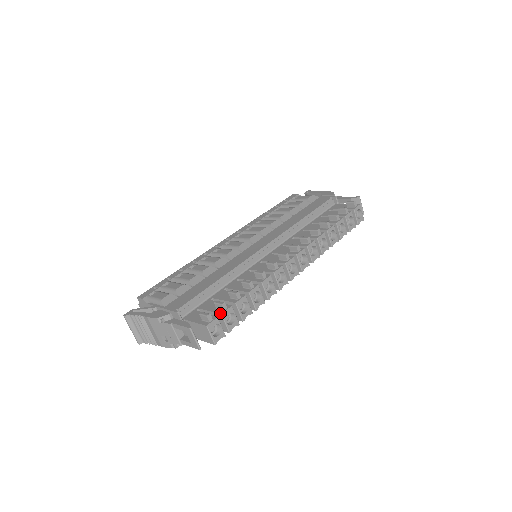
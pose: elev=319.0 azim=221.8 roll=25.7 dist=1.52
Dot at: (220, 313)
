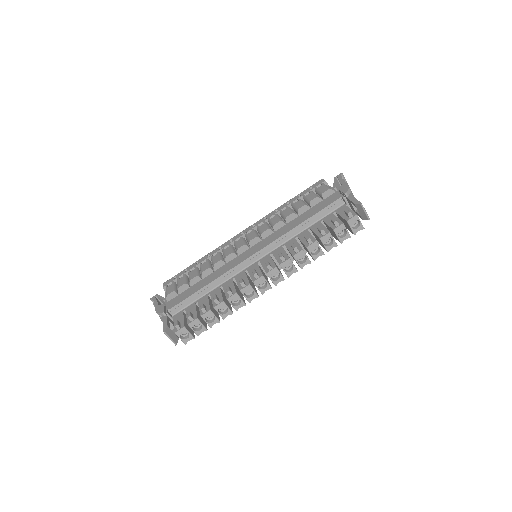
Dot at: (187, 323)
